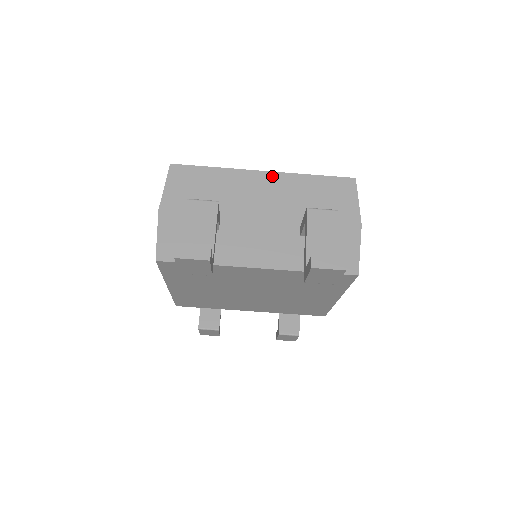
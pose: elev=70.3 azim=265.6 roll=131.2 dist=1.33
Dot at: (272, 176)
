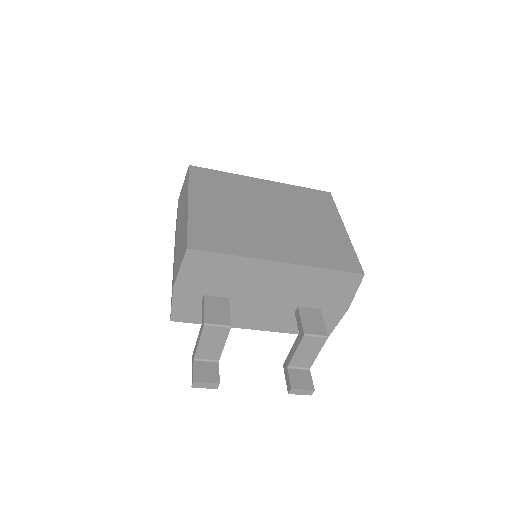
Dot at: (287, 267)
